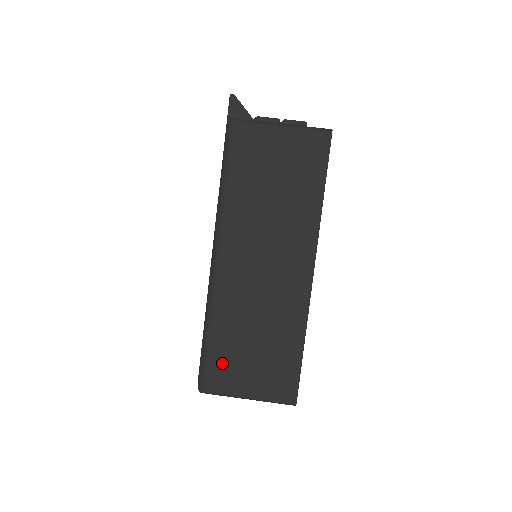
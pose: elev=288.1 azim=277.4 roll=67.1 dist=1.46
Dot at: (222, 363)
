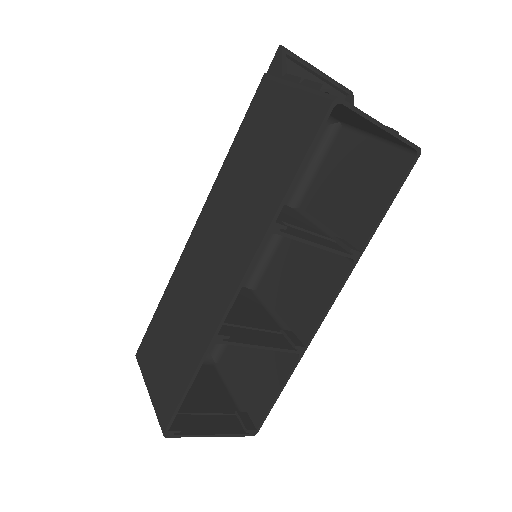
Dot at: (153, 338)
